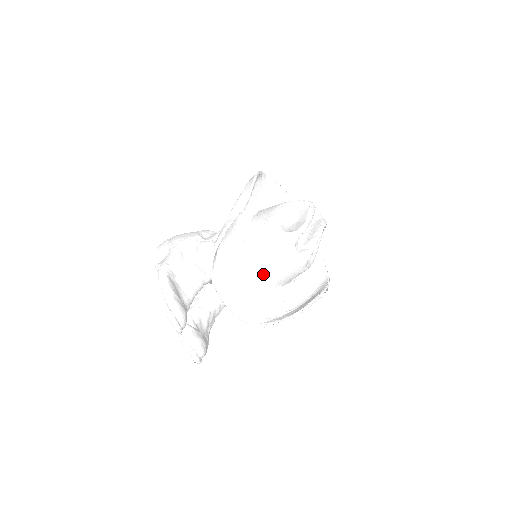
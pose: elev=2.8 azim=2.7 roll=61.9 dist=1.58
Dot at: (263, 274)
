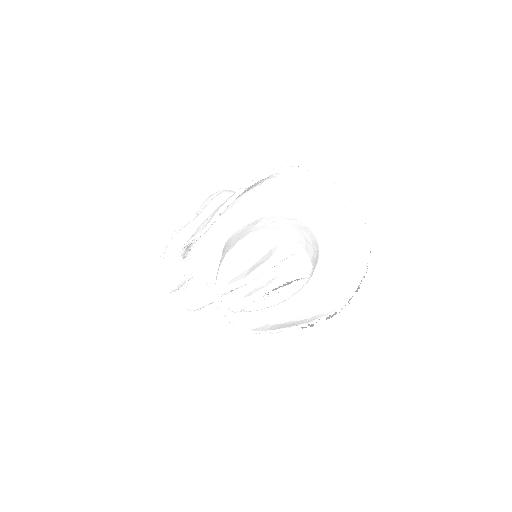
Dot at: occluded
